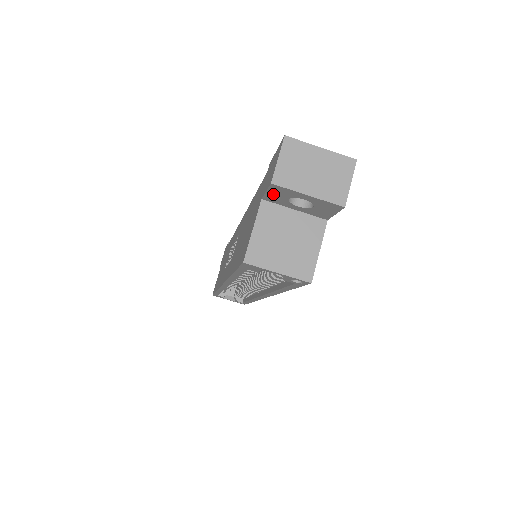
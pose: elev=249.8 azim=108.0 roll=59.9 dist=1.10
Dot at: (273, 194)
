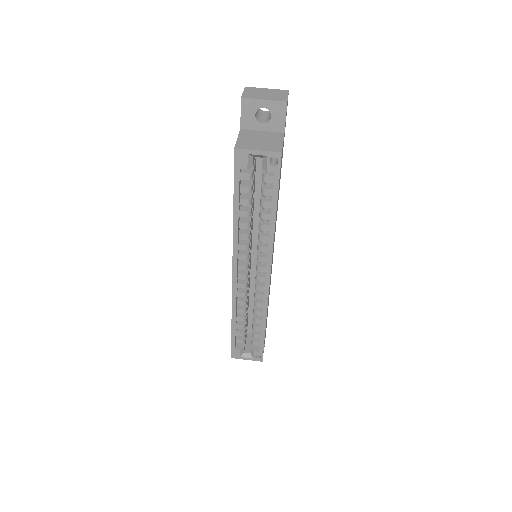
Dot at: (245, 115)
